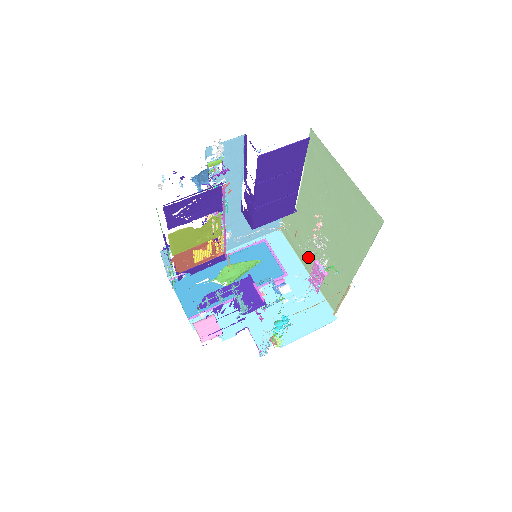
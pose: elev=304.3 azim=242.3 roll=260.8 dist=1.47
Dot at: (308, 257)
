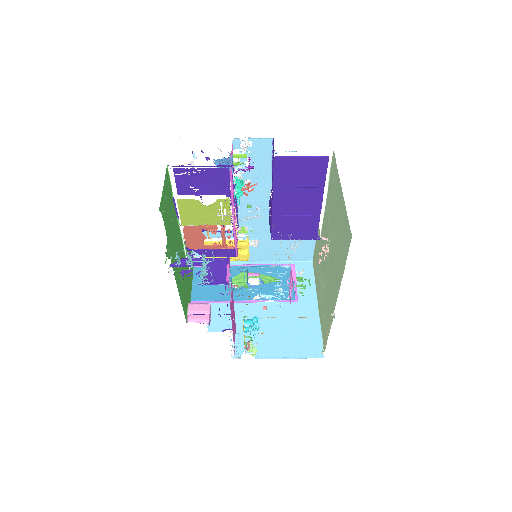
Dot at: (320, 289)
